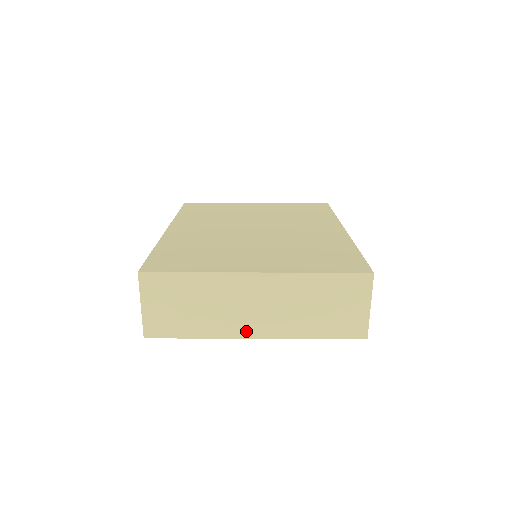
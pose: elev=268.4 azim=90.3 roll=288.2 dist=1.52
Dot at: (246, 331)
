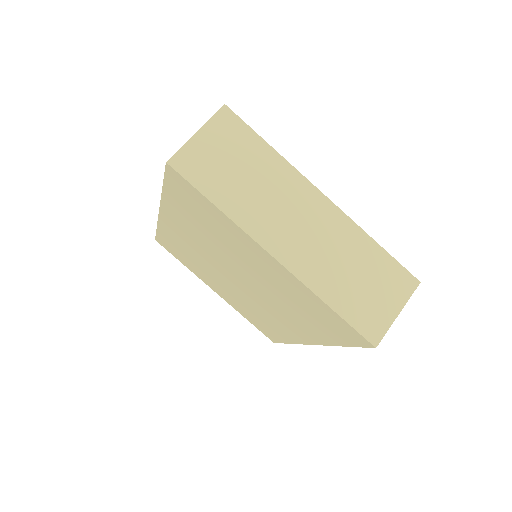
Dot at: (271, 241)
